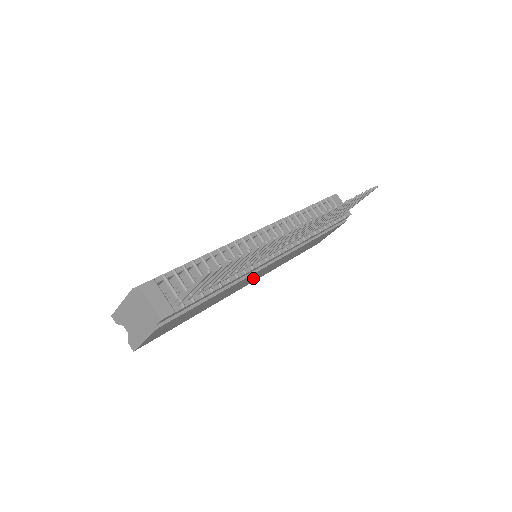
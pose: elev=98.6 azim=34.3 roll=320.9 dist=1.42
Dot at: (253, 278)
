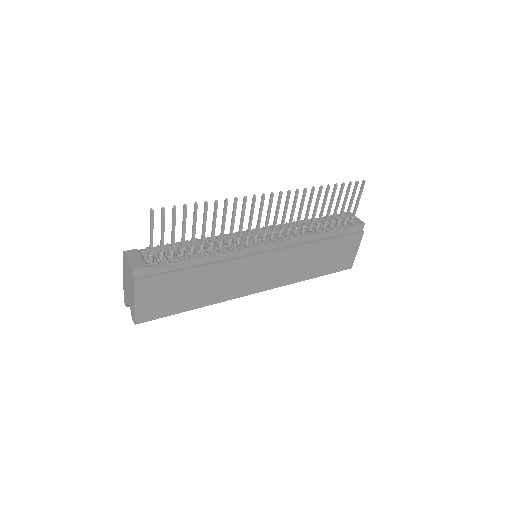
Dot at: (257, 277)
